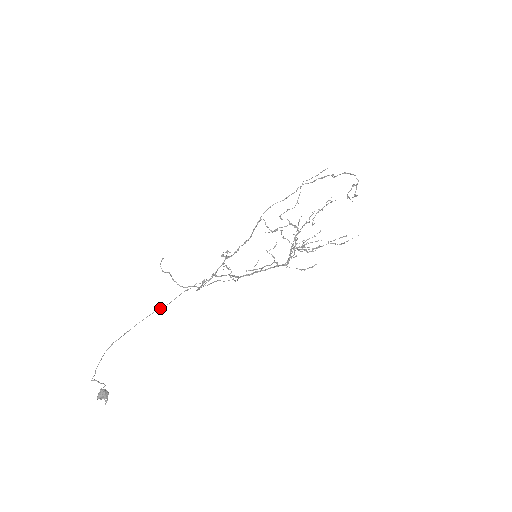
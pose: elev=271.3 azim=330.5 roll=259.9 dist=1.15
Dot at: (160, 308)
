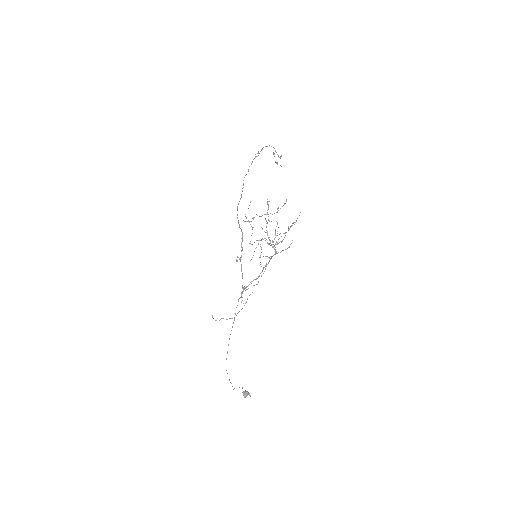
Dot at: (232, 327)
